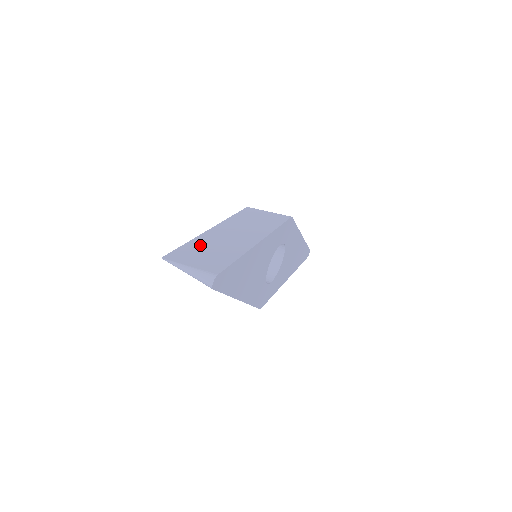
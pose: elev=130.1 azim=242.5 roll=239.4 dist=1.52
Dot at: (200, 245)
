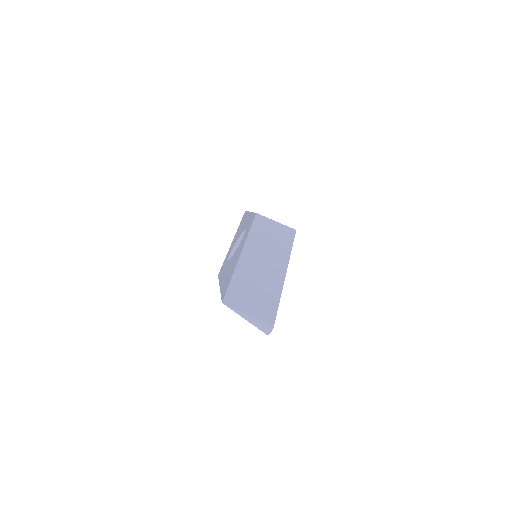
Dot at: (244, 281)
